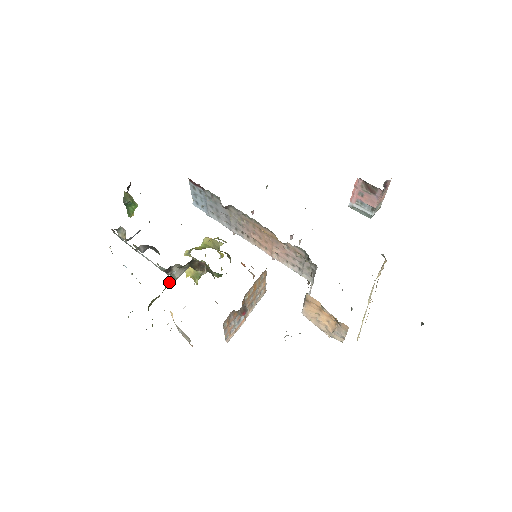
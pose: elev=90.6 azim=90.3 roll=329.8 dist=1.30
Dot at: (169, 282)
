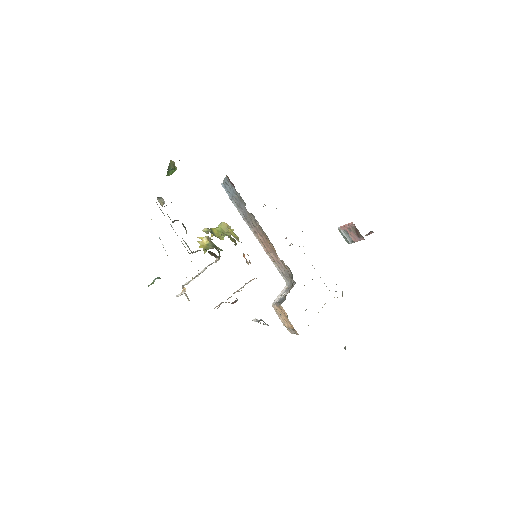
Dot at: occluded
